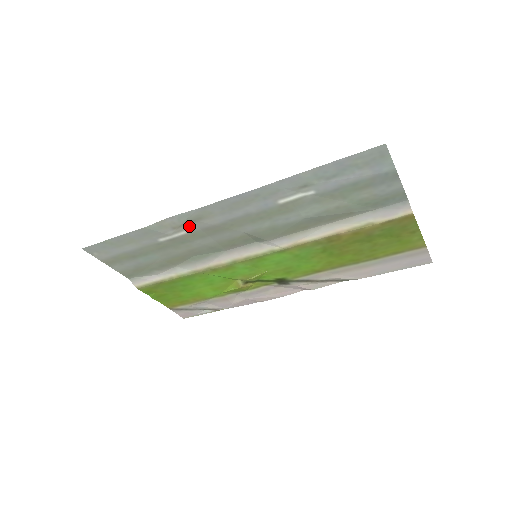
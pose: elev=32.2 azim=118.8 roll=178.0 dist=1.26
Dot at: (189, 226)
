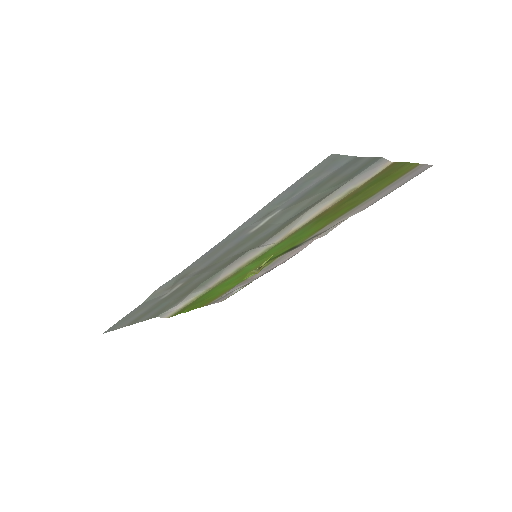
Dot at: (180, 281)
